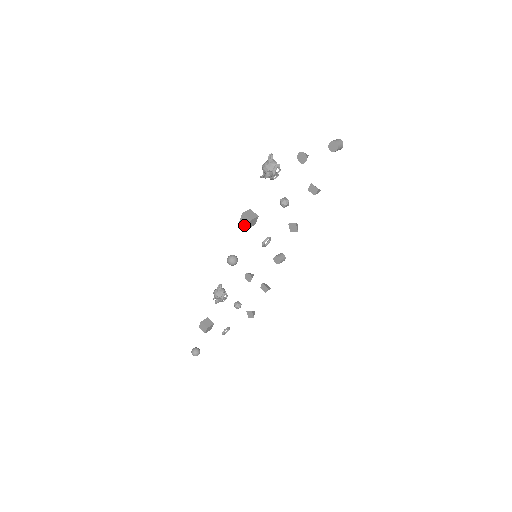
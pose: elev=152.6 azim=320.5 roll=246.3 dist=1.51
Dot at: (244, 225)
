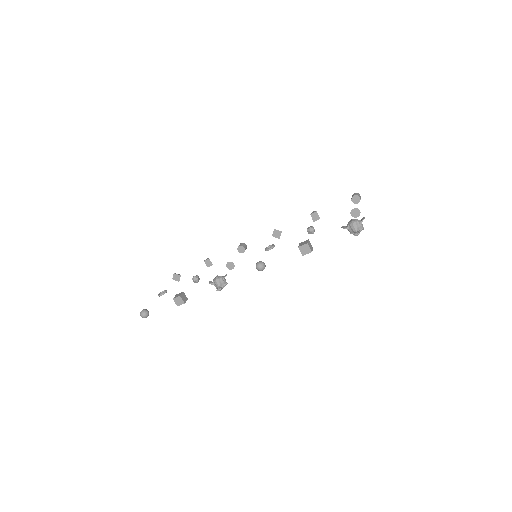
Dot at: (301, 252)
